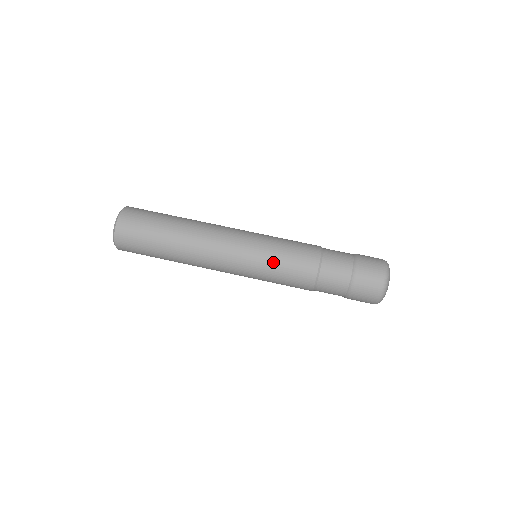
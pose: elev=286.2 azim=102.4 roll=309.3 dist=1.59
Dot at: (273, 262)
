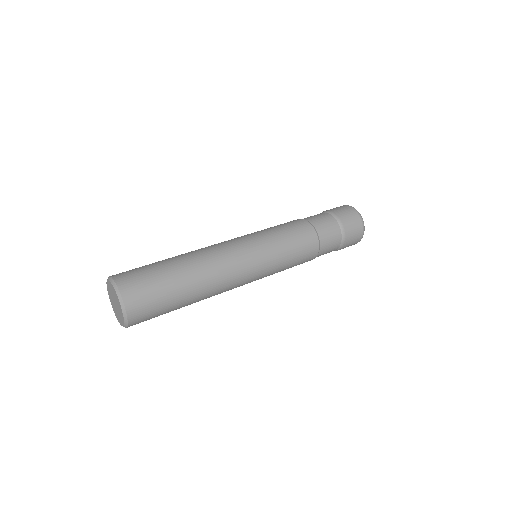
Dot at: (283, 250)
